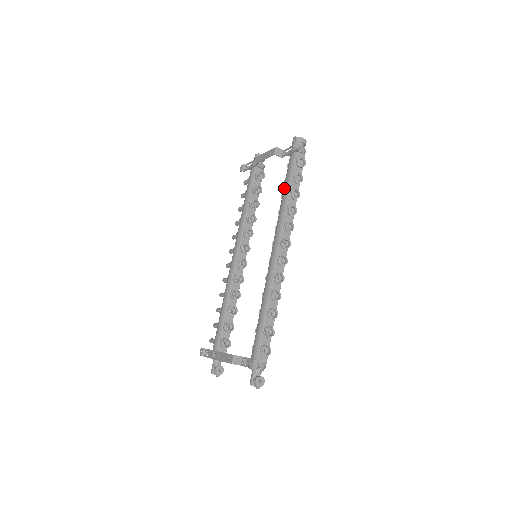
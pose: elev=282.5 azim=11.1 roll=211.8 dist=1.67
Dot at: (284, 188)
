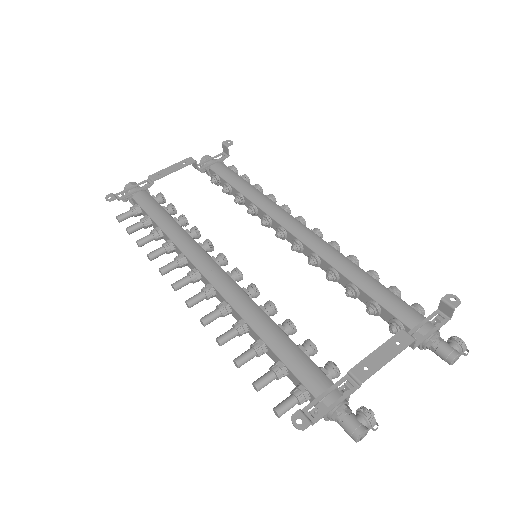
Dot at: (240, 185)
